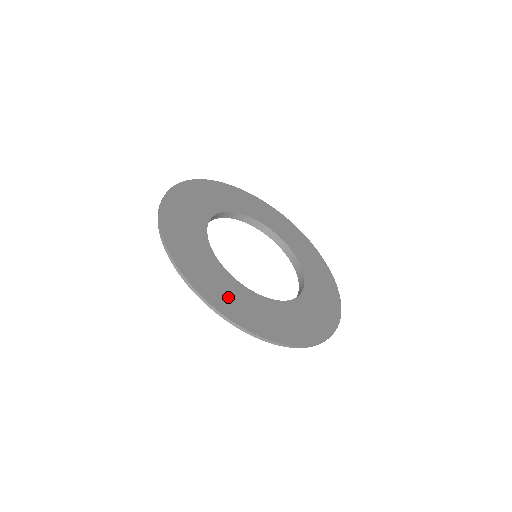
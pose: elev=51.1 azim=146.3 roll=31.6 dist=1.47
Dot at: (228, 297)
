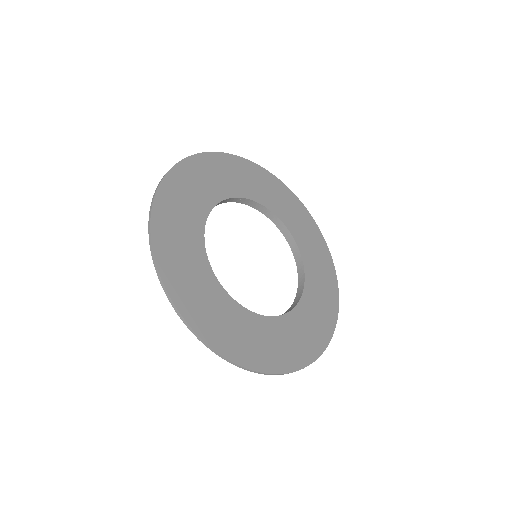
Dot at: (294, 344)
